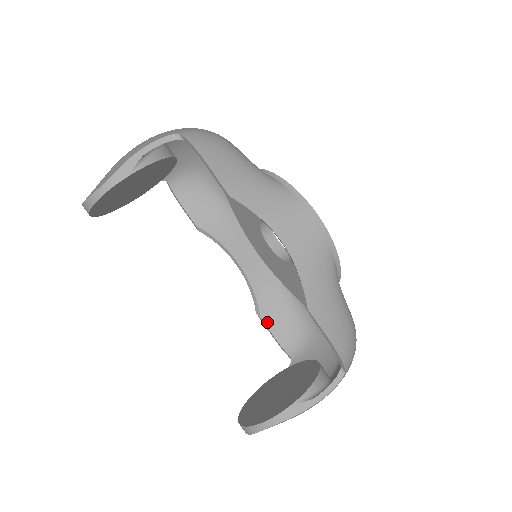
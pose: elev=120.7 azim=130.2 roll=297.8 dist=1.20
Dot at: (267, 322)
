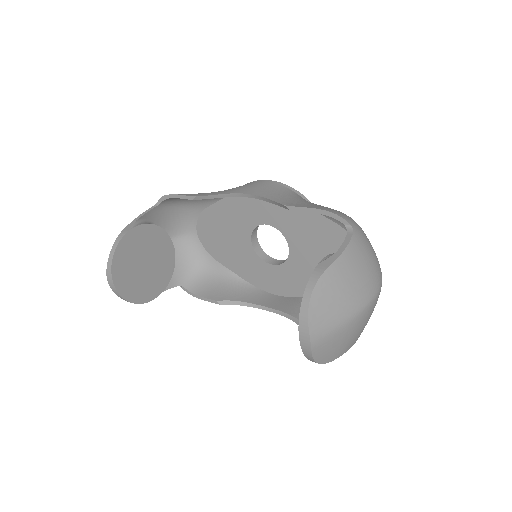
Dot at: occluded
